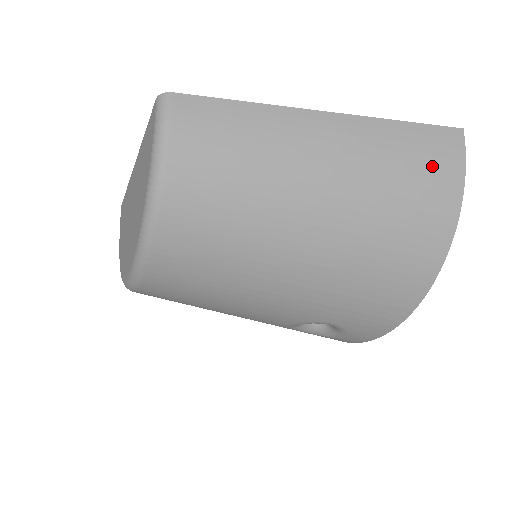
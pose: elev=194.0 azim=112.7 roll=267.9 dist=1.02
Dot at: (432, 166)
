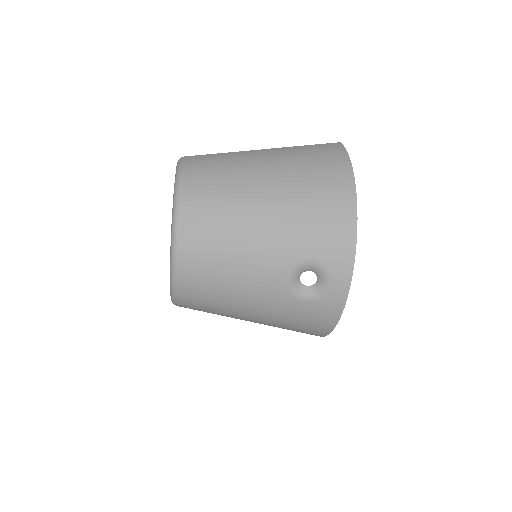
Dot at: (326, 152)
